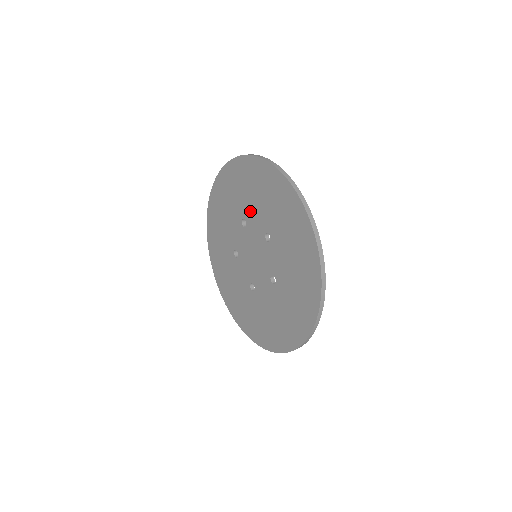
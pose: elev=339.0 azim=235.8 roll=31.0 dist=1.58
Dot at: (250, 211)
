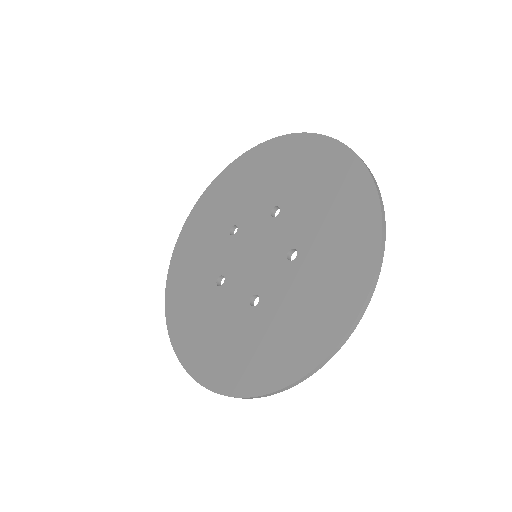
Dot at: (243, 208)
